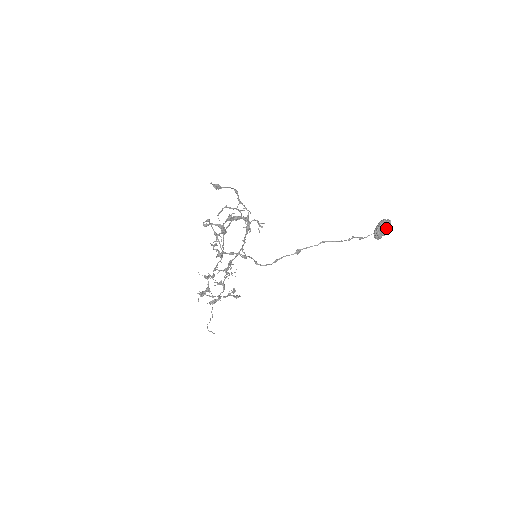
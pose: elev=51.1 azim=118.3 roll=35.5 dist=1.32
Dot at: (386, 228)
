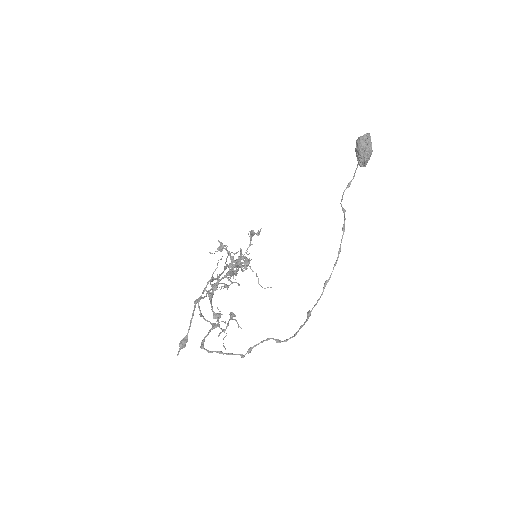
Dot at: (370, 154)
